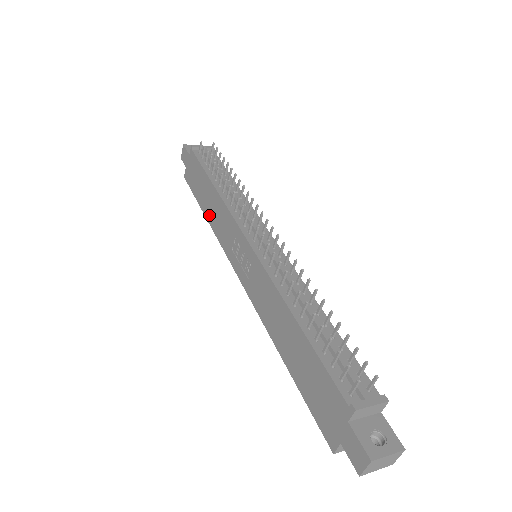
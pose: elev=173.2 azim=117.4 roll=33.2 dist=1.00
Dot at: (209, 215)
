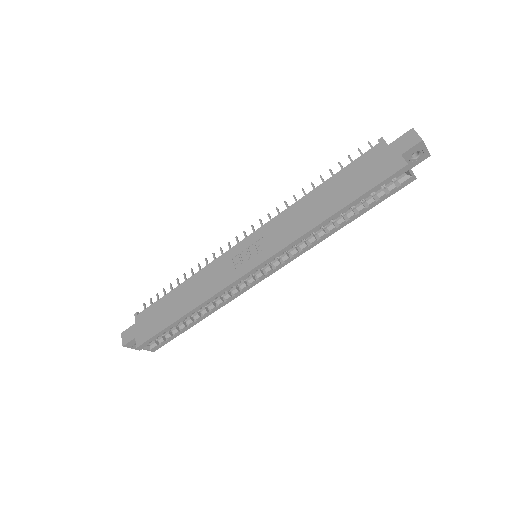
Dot at: (192, 303)
